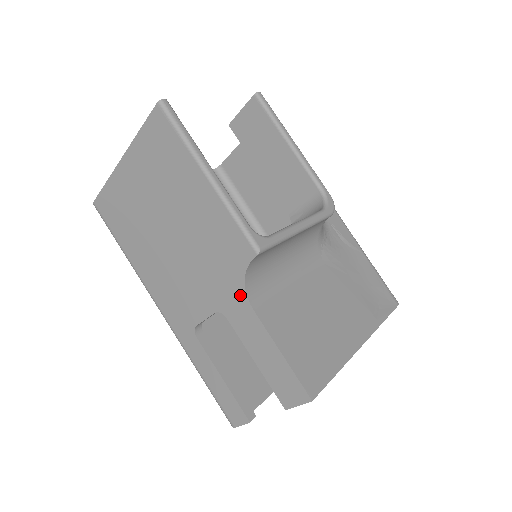
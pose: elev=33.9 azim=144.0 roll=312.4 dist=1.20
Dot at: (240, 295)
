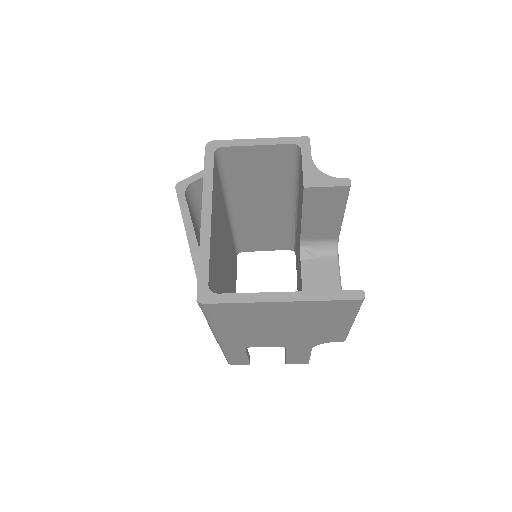
Dot at: (310, 346)
